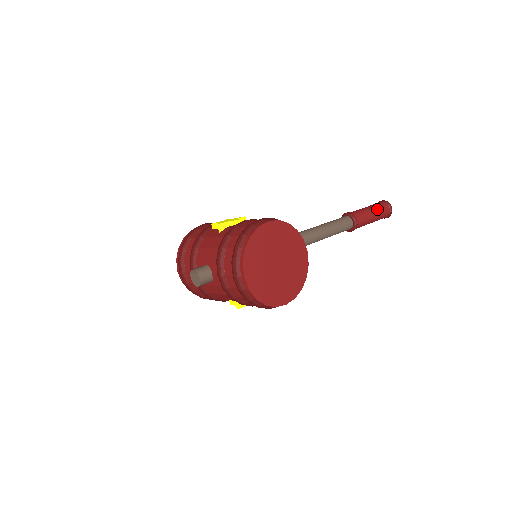
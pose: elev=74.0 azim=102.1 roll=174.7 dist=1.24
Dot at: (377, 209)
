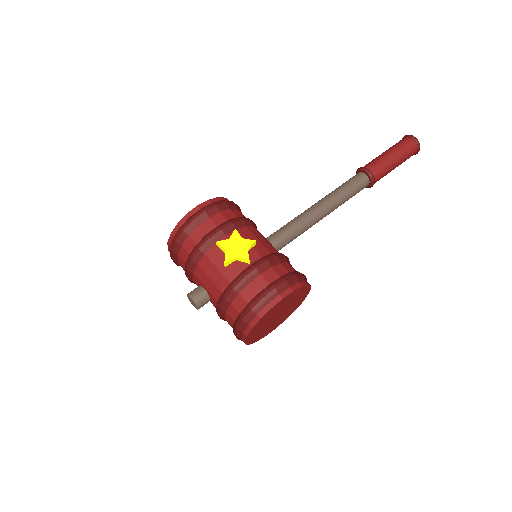
Dot at: (403, 158)
